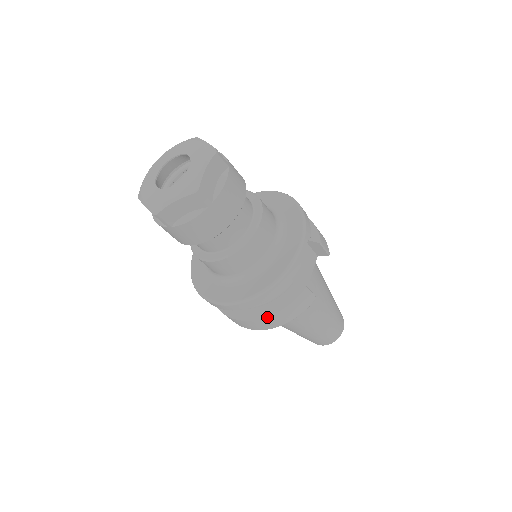
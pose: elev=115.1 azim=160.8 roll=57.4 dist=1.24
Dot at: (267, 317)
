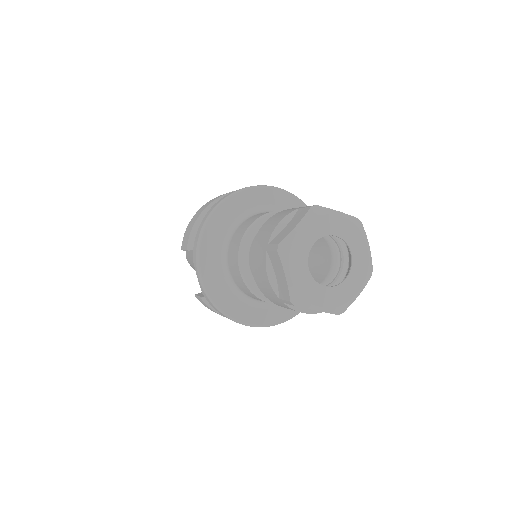
Dot at: occluded
